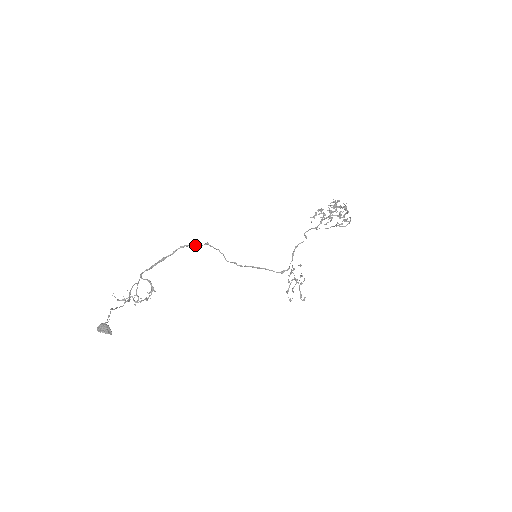
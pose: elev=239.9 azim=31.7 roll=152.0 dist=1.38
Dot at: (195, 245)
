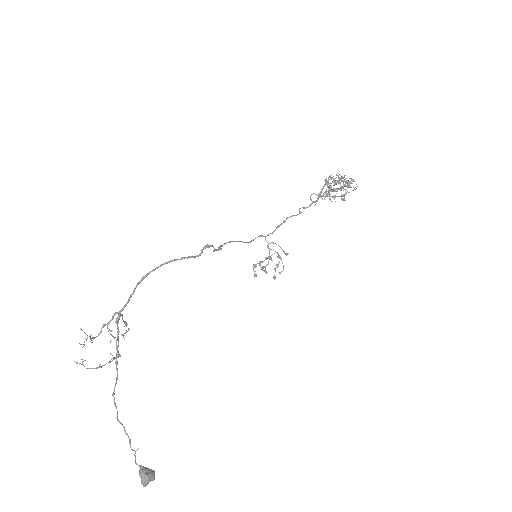
Dot at: (195, 257)
